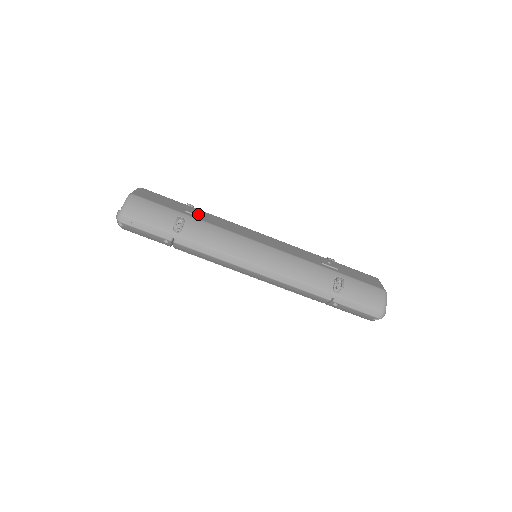
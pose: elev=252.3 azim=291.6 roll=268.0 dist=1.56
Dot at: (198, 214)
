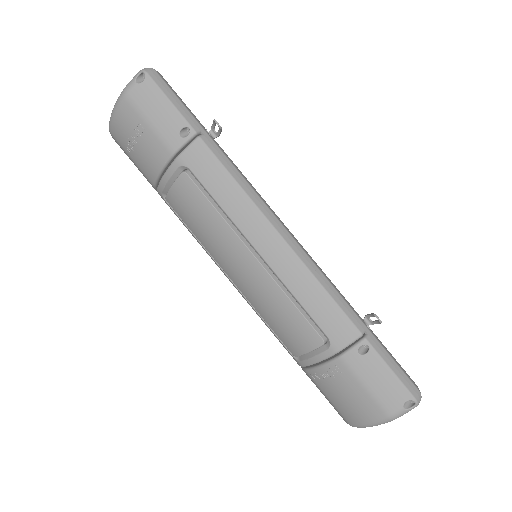
Dot at: occluded
